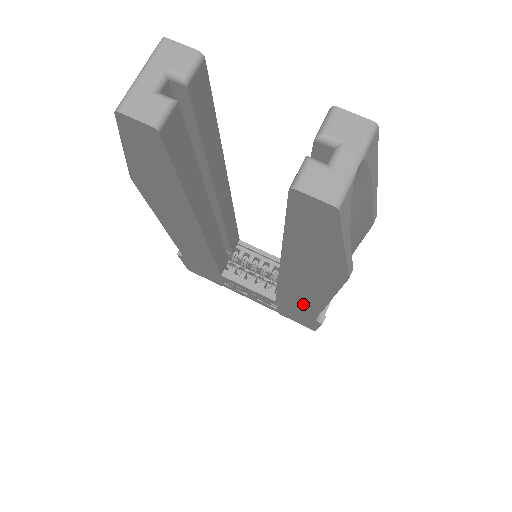
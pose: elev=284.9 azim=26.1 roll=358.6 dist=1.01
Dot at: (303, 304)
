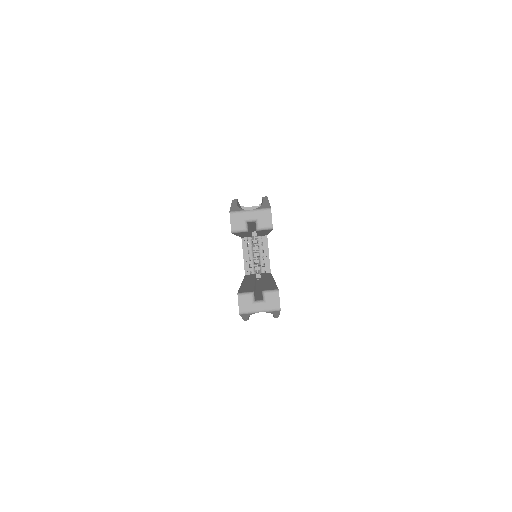
Dot at: occluded
